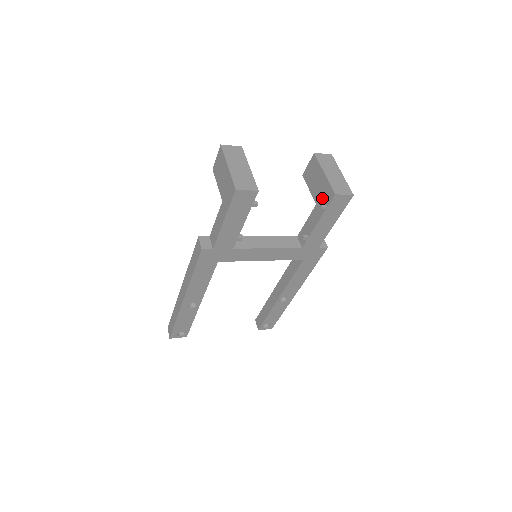
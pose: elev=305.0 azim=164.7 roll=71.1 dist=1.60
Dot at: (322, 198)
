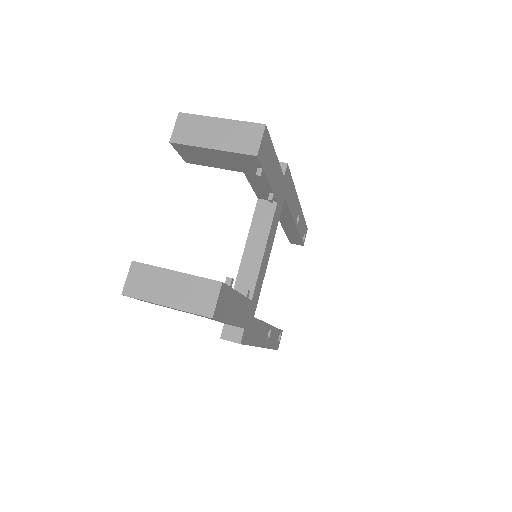
Dot at: (244, 166)
